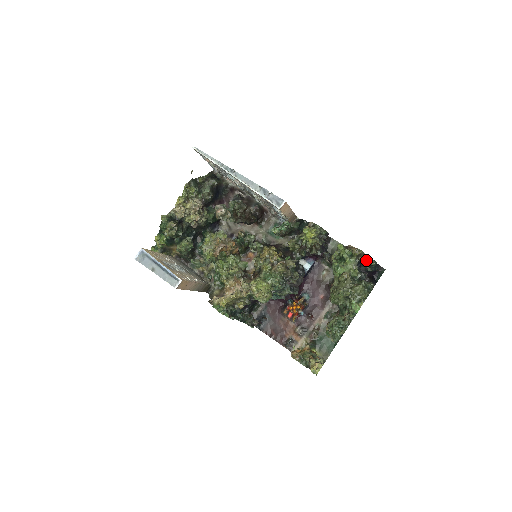
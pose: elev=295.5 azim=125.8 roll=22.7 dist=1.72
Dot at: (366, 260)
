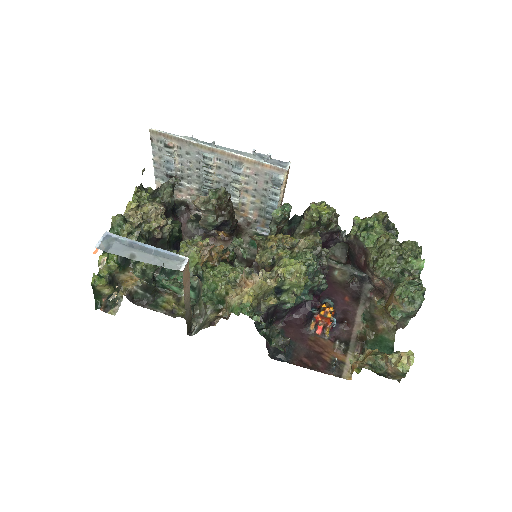
Dot at: (388, 231)
